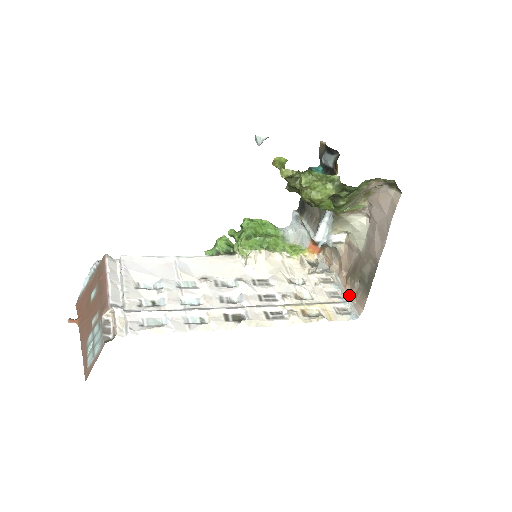
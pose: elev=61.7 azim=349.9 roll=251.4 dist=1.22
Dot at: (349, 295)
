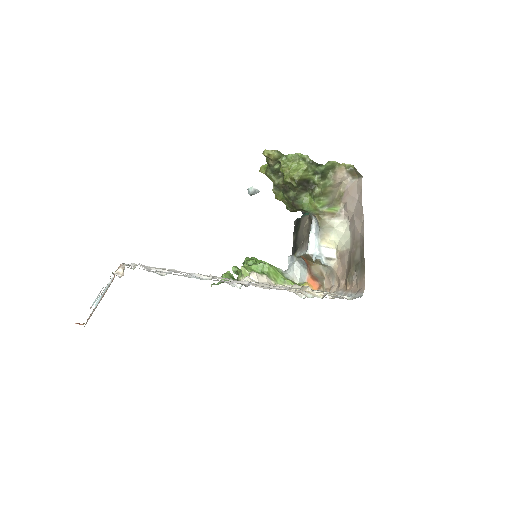
Dot at: (351, 291)
